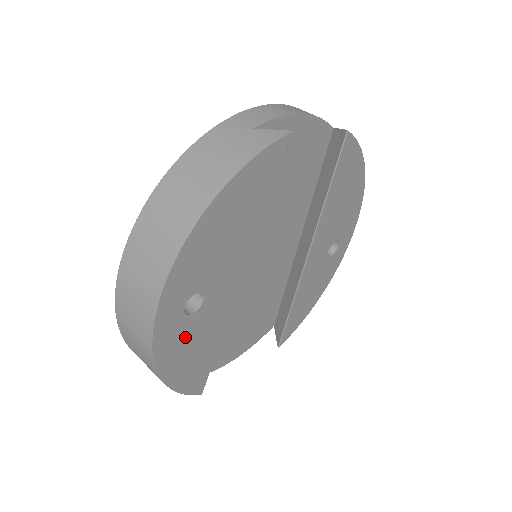
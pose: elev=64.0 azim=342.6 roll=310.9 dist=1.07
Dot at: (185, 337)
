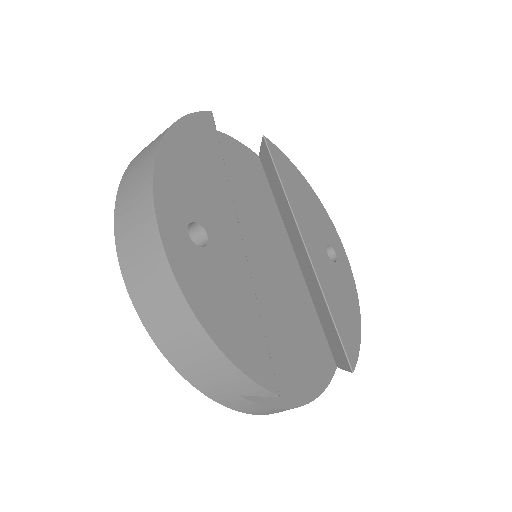
Dot at: (207, 277)
